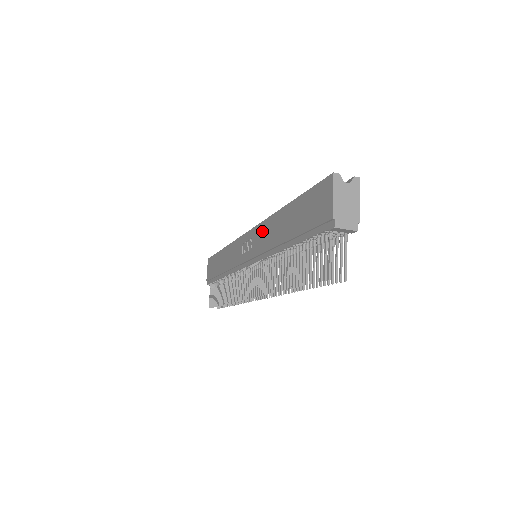
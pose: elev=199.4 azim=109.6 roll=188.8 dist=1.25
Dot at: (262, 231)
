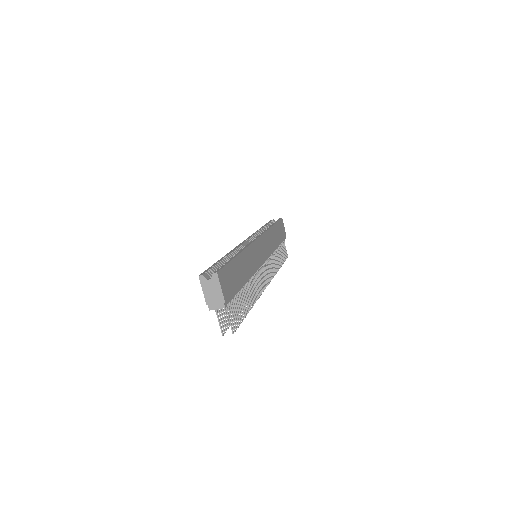
Dot at: occluded
